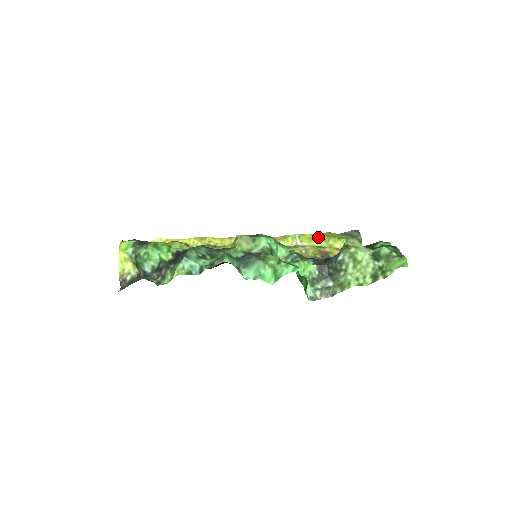
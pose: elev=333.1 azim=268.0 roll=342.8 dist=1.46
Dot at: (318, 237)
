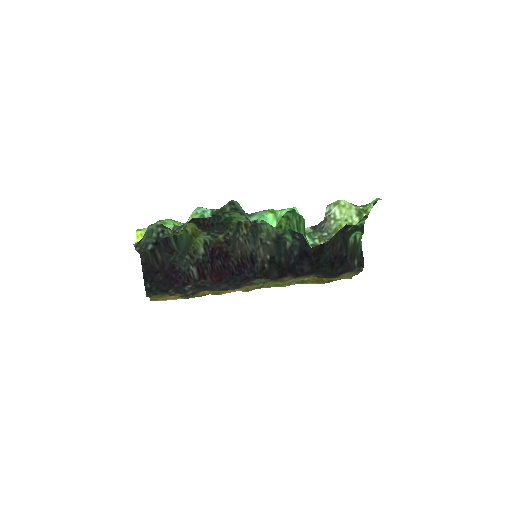
Dot at: occluded
